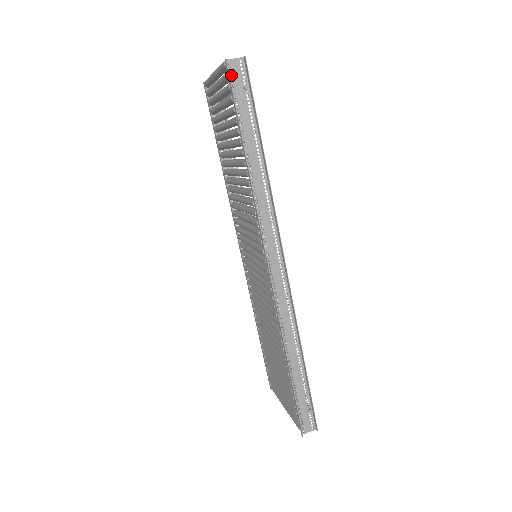
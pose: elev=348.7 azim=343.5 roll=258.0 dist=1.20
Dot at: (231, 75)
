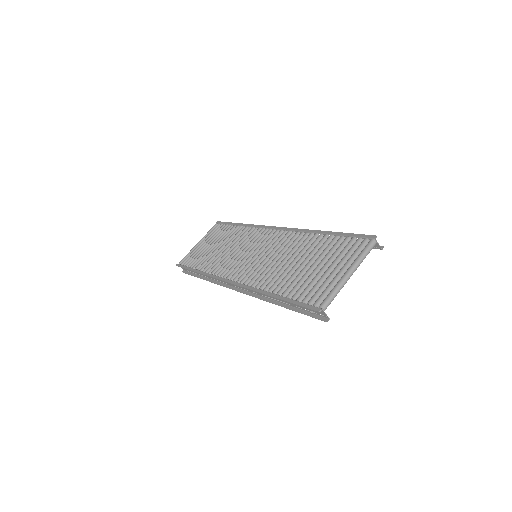
Dot at: (314, 309)
